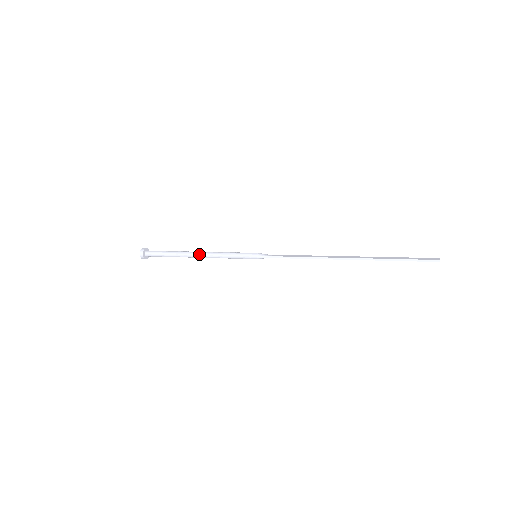
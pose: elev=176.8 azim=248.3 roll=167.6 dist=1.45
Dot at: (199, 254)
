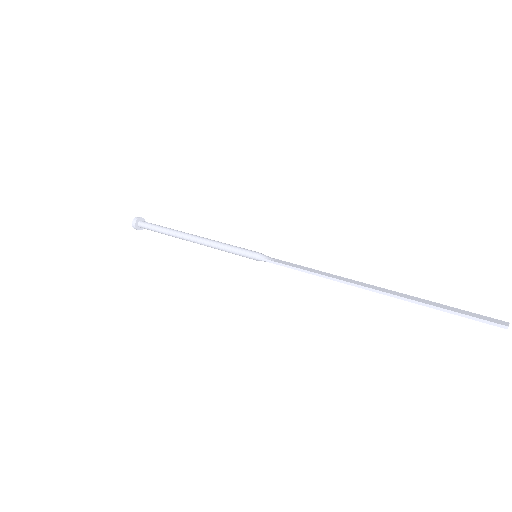
Dot at: (192, 238)
